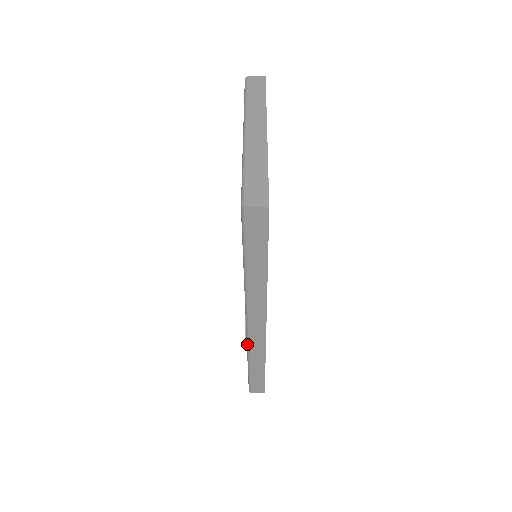
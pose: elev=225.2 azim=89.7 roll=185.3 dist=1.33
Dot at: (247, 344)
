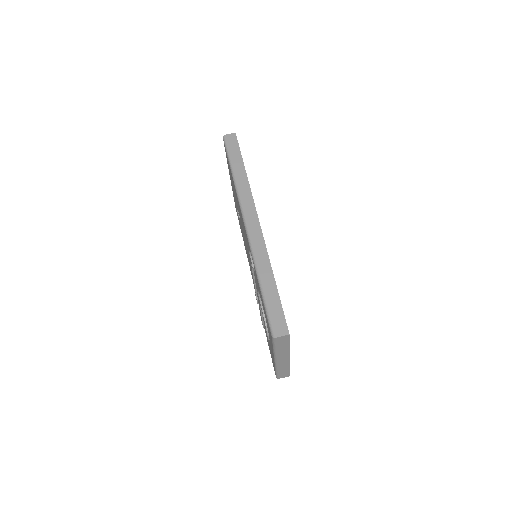
Dot at: (250, 248)
